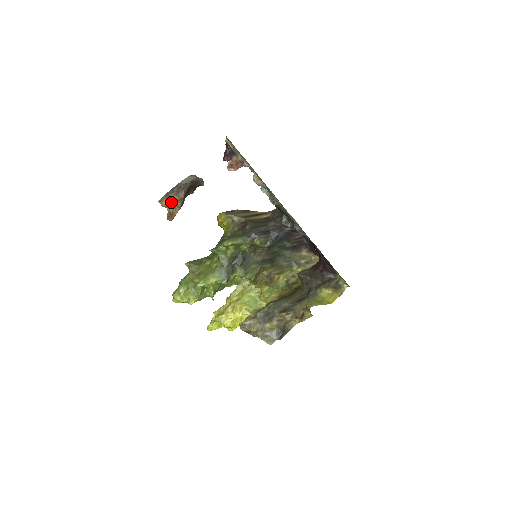
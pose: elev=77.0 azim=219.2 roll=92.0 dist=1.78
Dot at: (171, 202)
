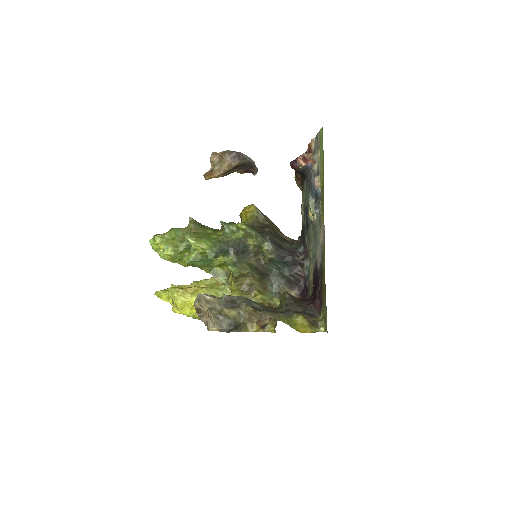
Dot at: (222, 161)
